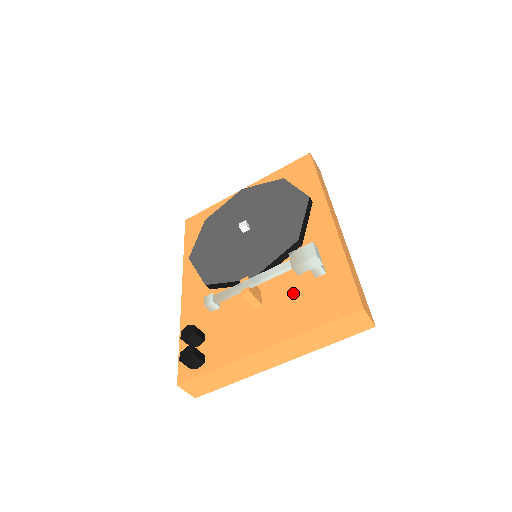
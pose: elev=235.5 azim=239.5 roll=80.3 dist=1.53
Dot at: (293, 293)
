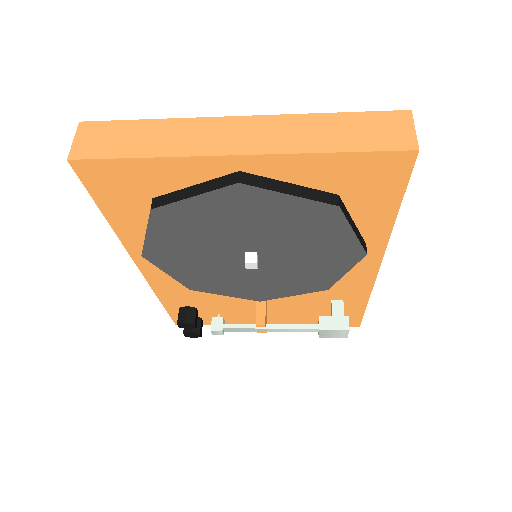
Dot at: (303, 308)
